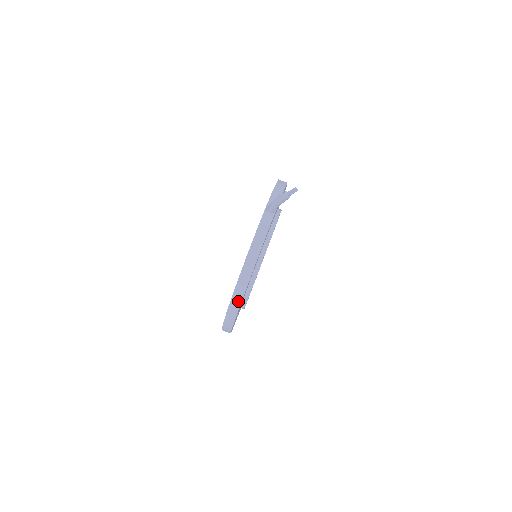
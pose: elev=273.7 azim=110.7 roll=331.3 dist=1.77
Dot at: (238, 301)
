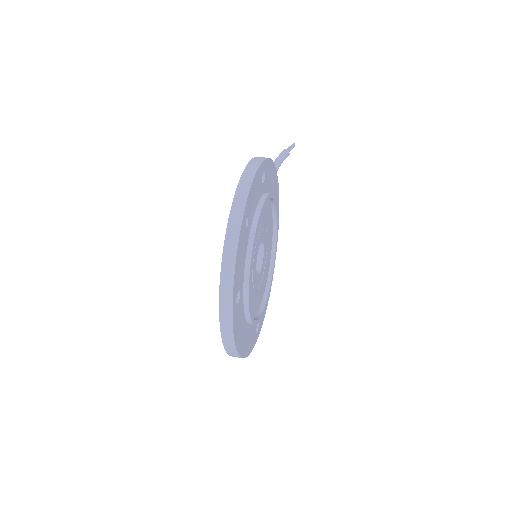
Dot at: (252, 172)
